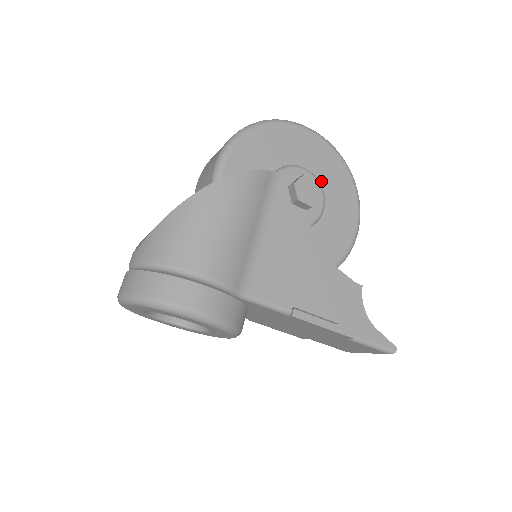
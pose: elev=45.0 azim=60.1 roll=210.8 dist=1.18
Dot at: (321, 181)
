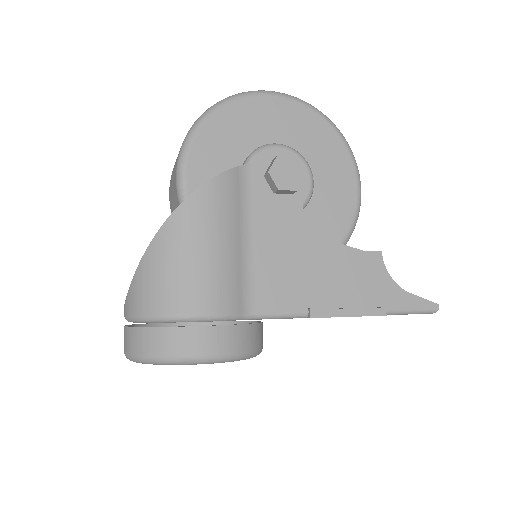
Dot at: (301, 150)
